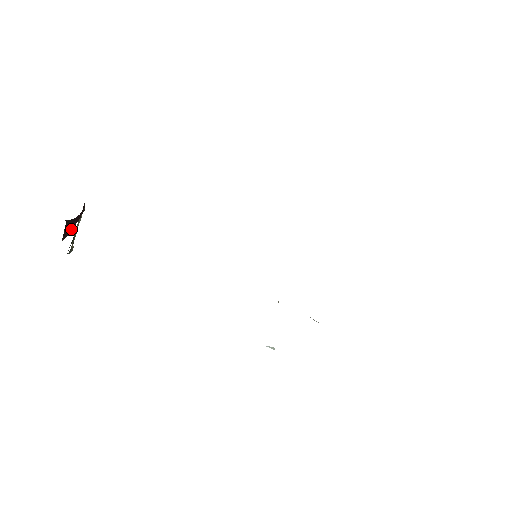
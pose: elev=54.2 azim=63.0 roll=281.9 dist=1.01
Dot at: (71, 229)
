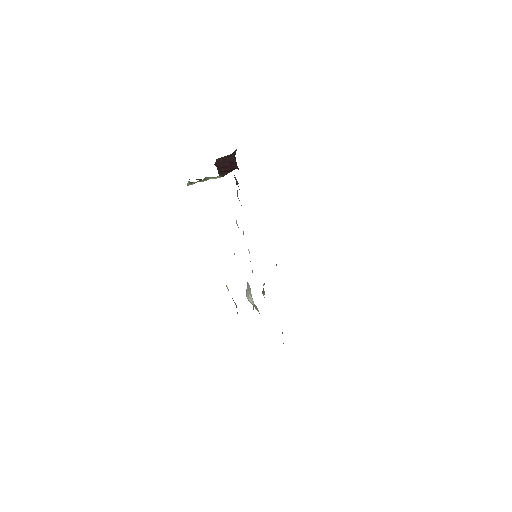
Dot at: (222, 163)
